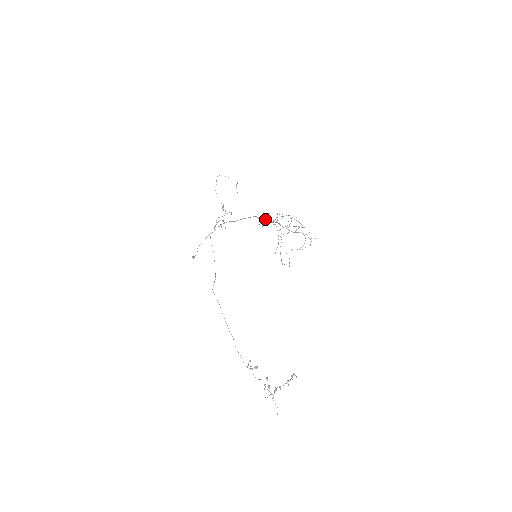
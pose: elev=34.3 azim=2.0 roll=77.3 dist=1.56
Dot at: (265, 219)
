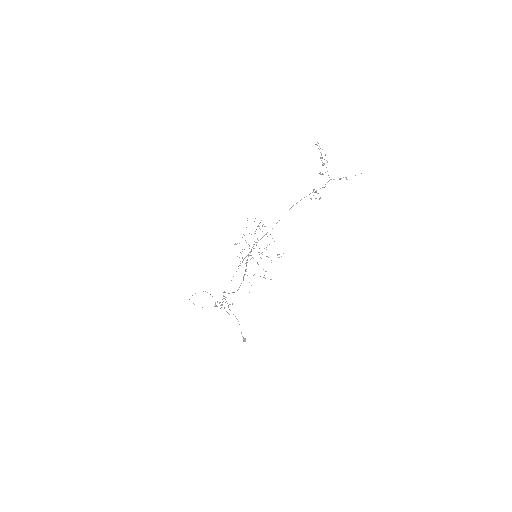
Dot at: (243, 278)
